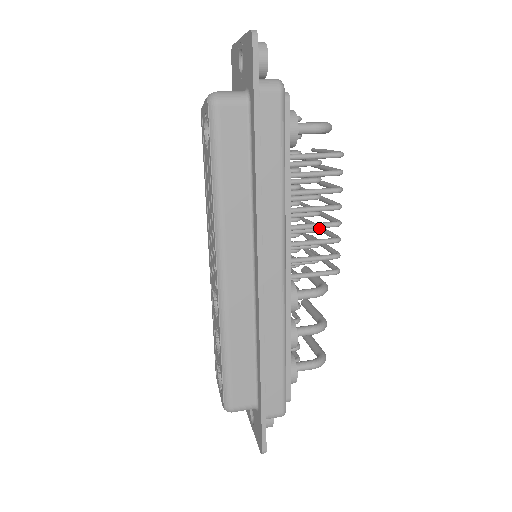
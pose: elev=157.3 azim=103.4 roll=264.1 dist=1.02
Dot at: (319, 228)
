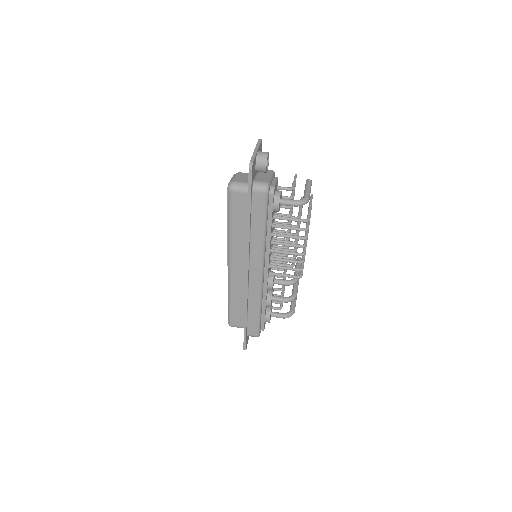
Dot at: (295, 251)
